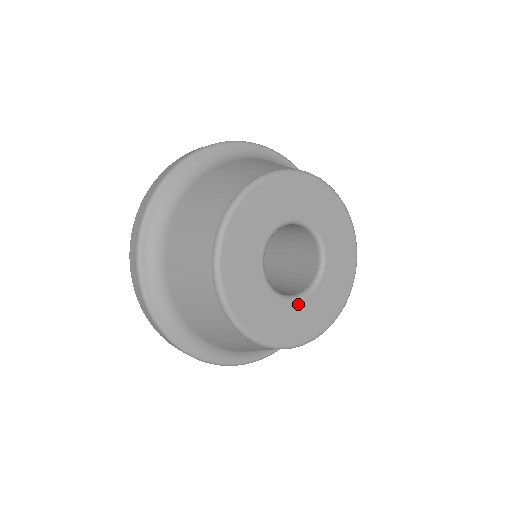
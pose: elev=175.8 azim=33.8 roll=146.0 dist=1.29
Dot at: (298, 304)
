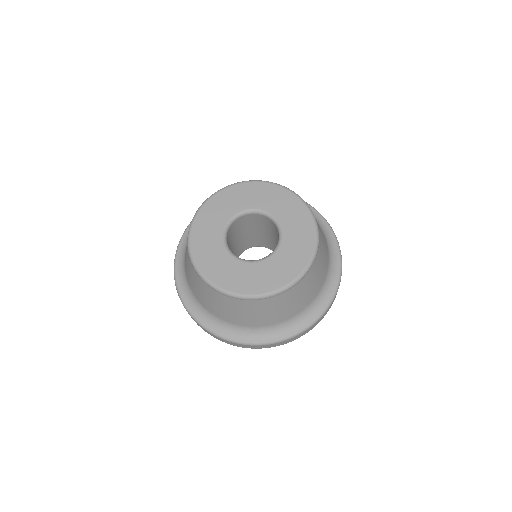
Dot at: (282, 247)
